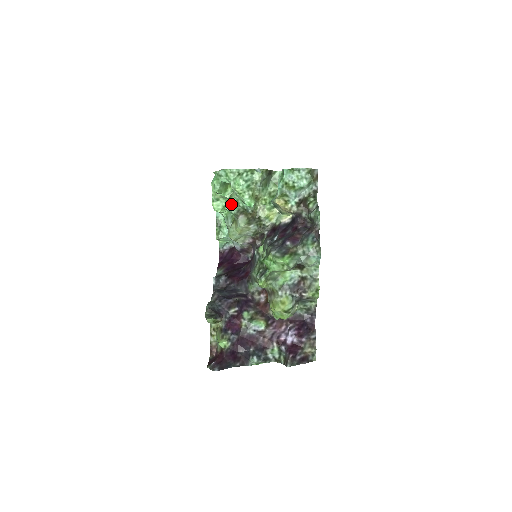
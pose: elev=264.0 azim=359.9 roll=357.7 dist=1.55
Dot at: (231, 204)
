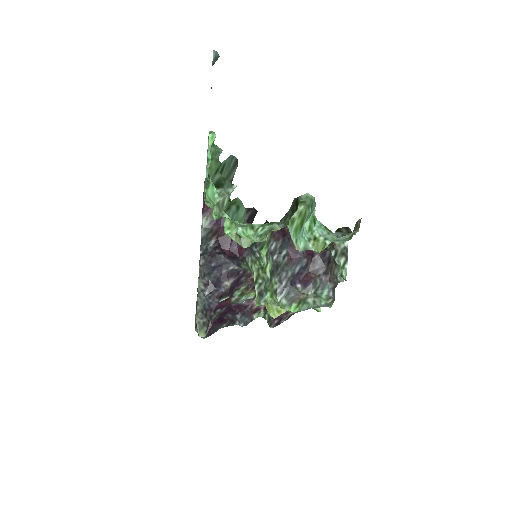
Dot at: (233, 227)
